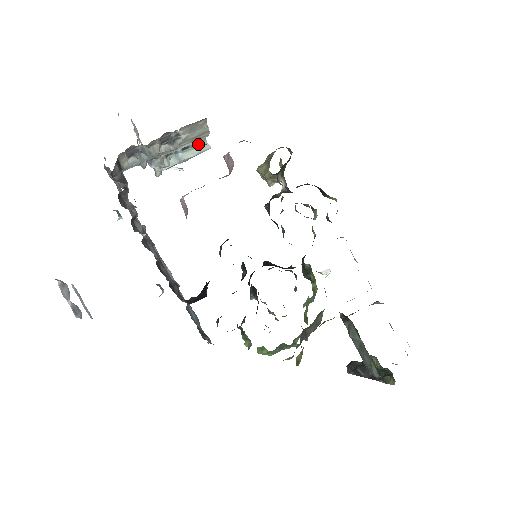
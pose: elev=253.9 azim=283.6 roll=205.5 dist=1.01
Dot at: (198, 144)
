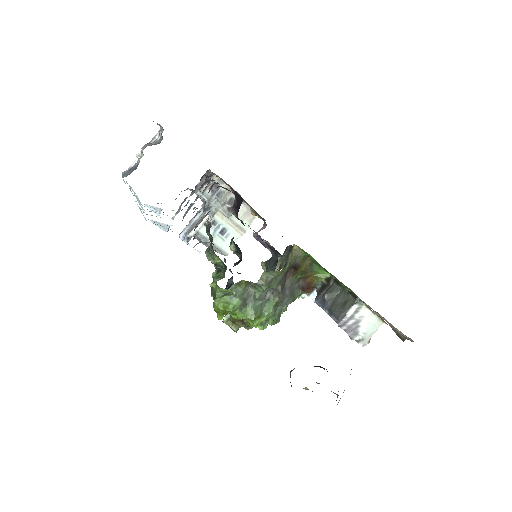
Dot at: (229, 239)
